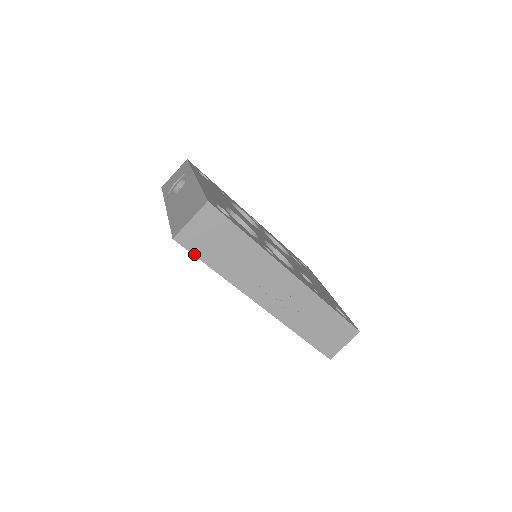
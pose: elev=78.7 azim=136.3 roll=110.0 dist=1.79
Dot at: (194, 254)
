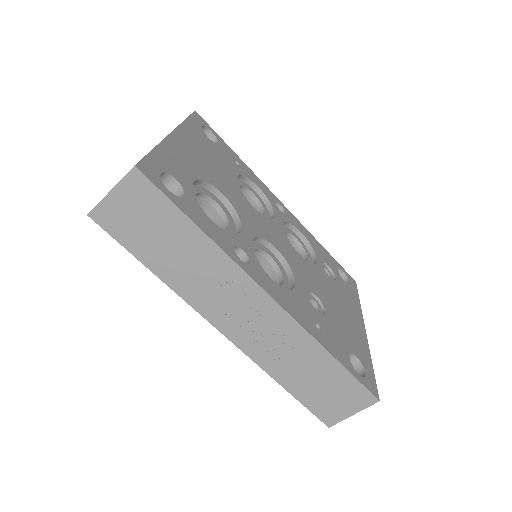
Dot at: (119, 242)
